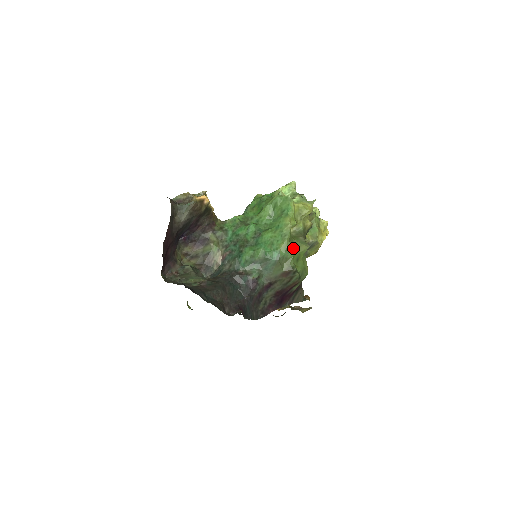
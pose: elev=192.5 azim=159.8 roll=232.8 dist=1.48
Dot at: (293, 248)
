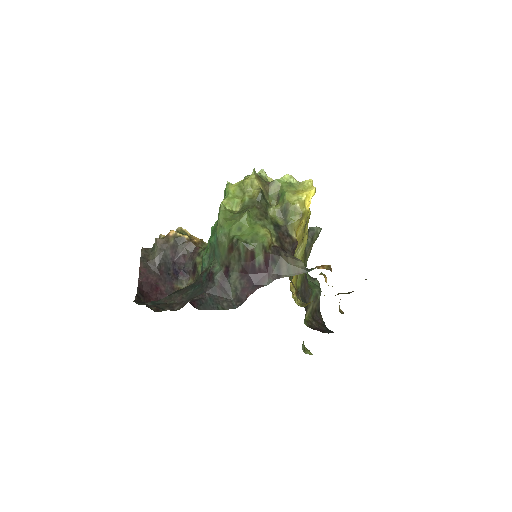
Dot at: (229, 221)
